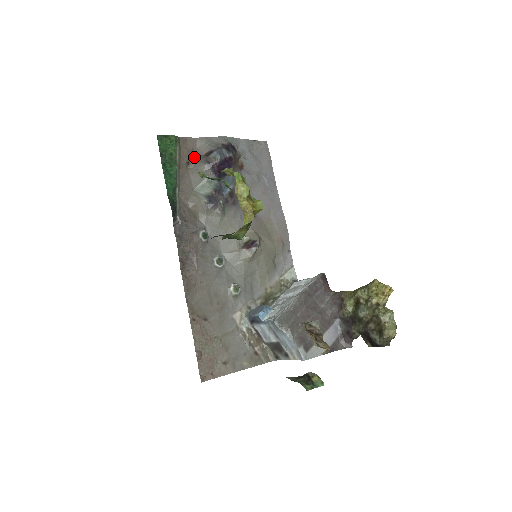
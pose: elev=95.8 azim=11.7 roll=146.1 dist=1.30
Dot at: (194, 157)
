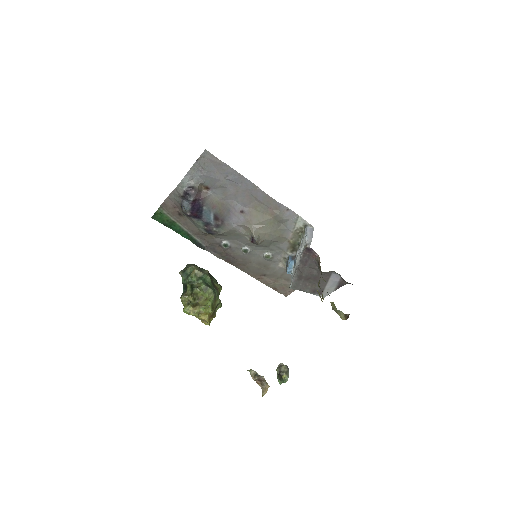
Dot at: (178, 210)
